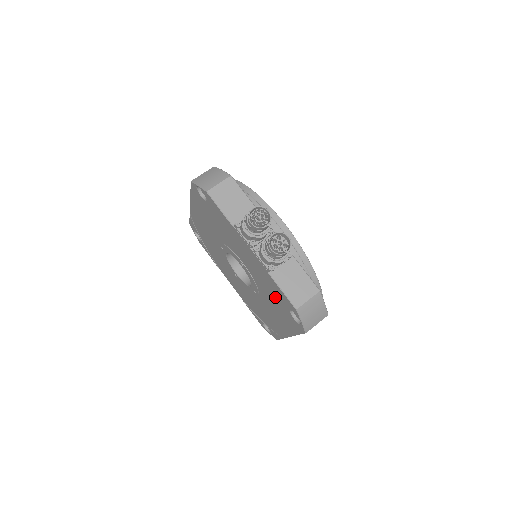
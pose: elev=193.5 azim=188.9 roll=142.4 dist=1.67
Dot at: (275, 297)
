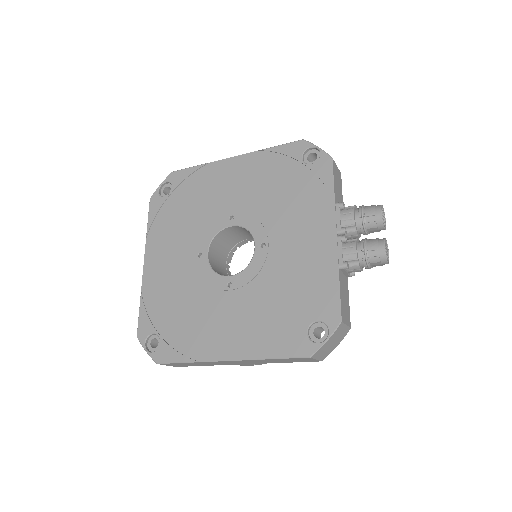
Dot at: (294, 299)
